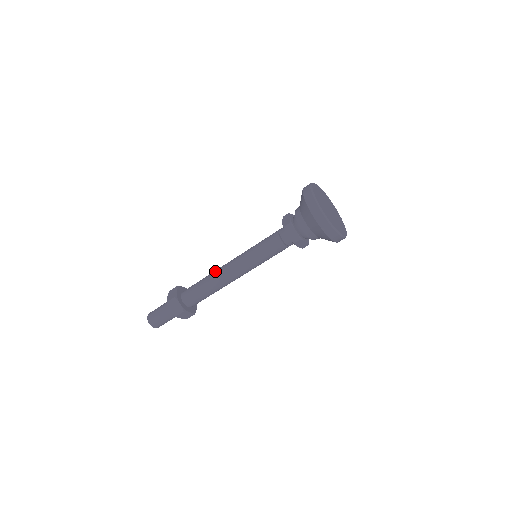
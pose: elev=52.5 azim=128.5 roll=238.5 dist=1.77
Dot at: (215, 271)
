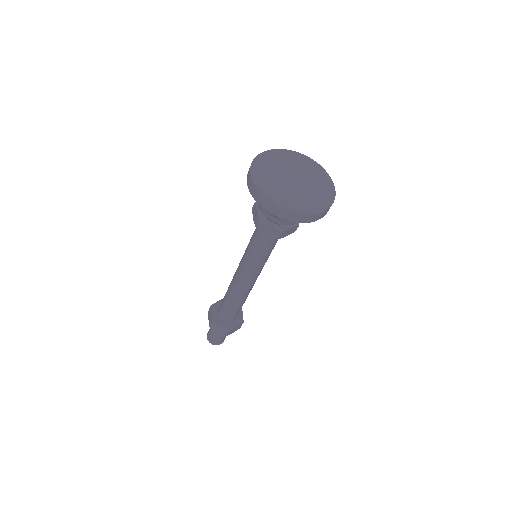
Dot at: (230, 285)
